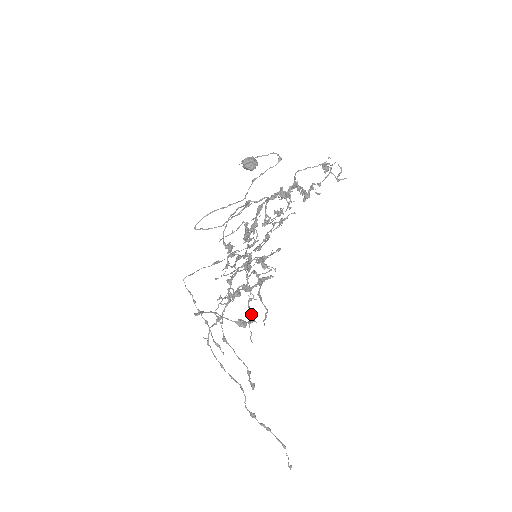
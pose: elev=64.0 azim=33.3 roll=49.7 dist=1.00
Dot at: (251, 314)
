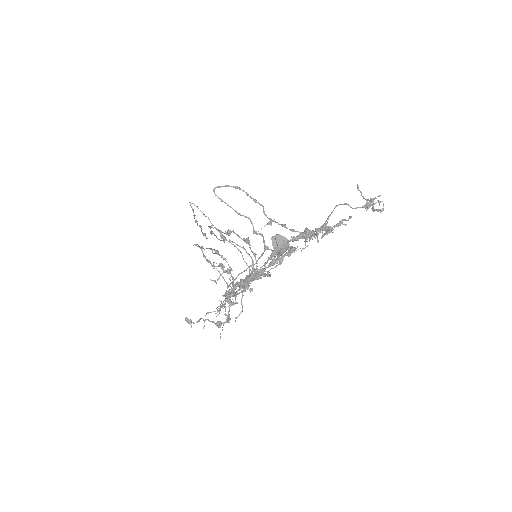
Dot at: (228, 319)
